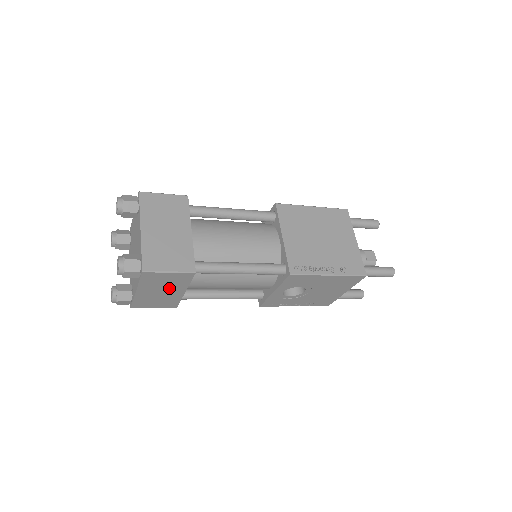
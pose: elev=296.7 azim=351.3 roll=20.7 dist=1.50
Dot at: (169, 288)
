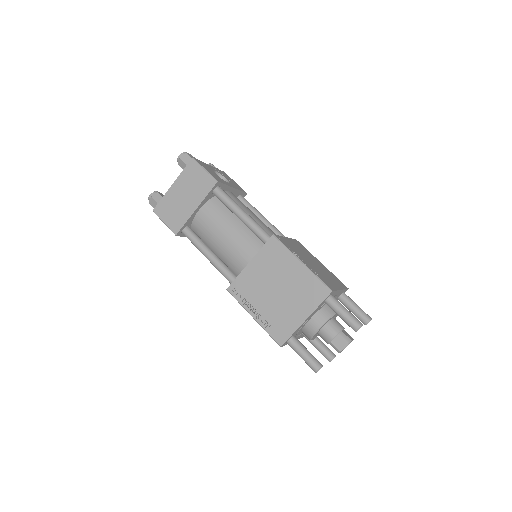
Dot at: occluded
